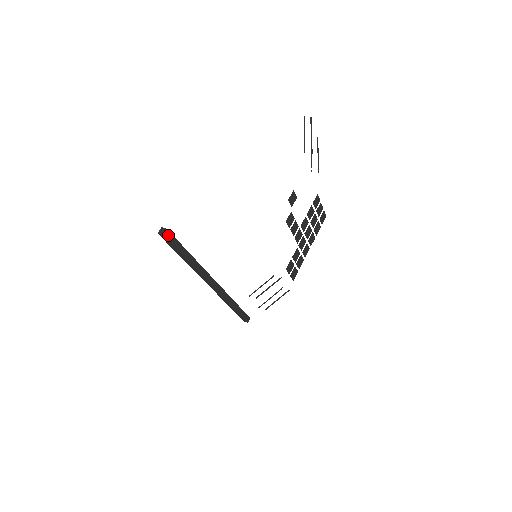
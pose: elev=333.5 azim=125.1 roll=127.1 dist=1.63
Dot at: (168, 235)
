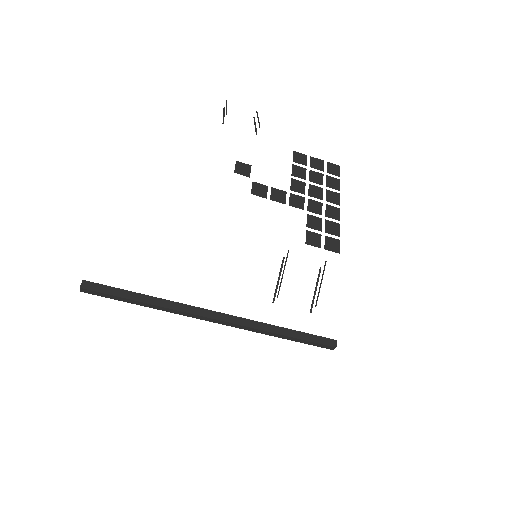
Dot at: (89, 285)
